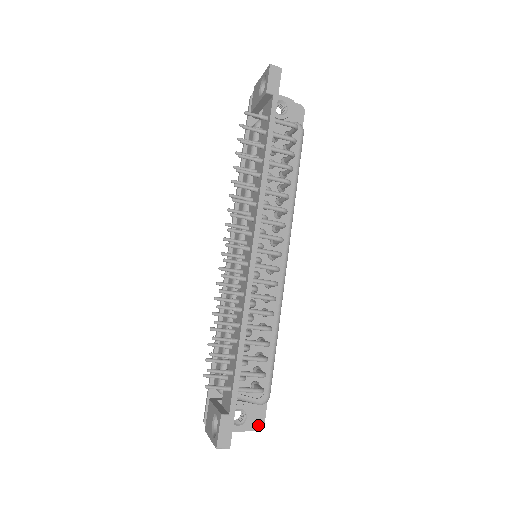
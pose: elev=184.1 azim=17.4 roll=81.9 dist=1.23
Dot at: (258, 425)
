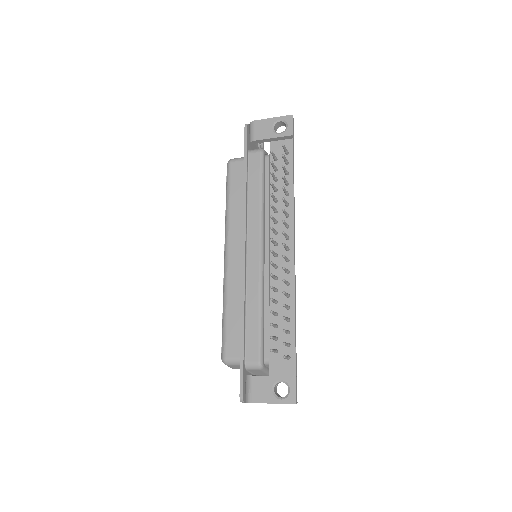
Dot at: occluded
